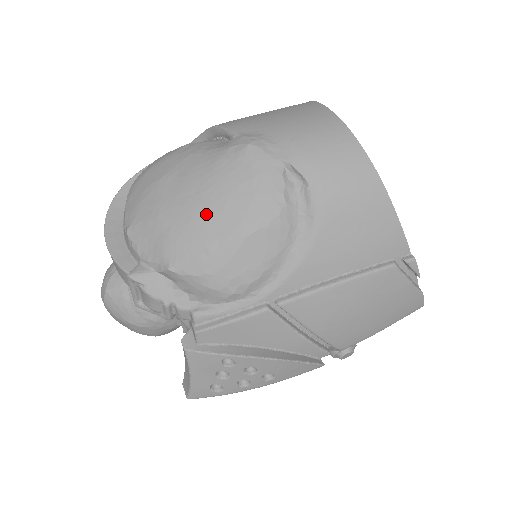
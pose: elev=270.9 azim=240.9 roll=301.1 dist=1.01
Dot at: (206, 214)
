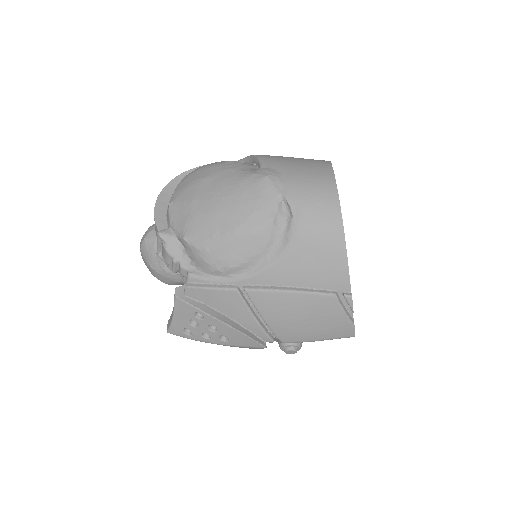
Dot at: (220, 211)
